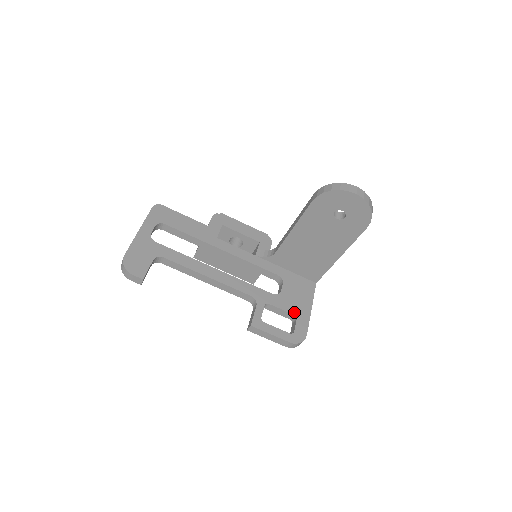
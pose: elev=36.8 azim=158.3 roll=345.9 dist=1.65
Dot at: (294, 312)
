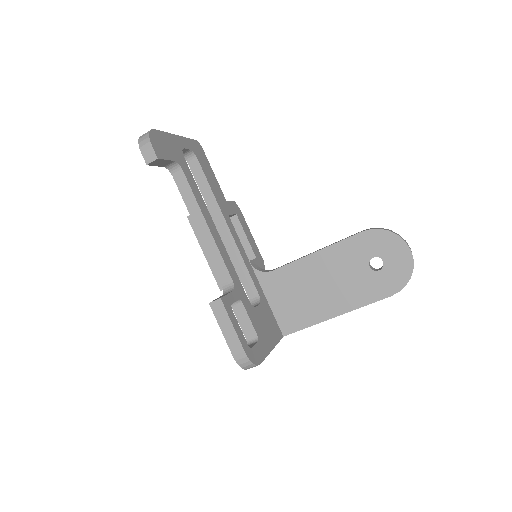
Dot at: (259, 334)
